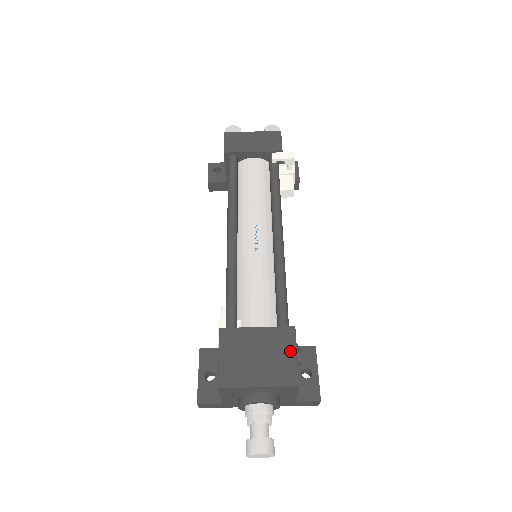
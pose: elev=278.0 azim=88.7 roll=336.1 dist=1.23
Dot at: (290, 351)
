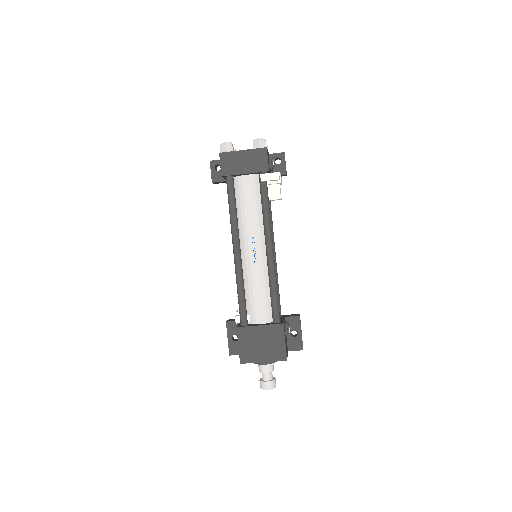
Dot at: (281, 340)
